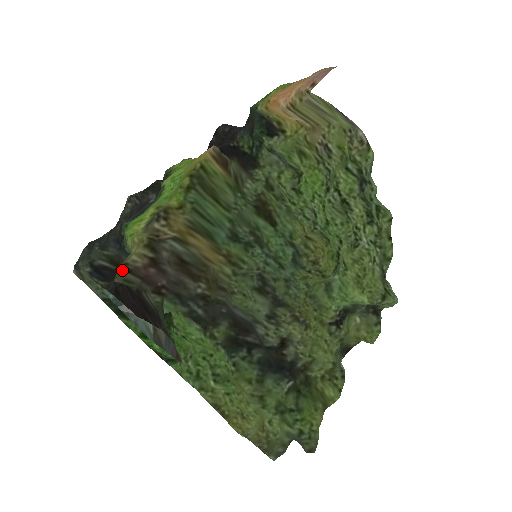
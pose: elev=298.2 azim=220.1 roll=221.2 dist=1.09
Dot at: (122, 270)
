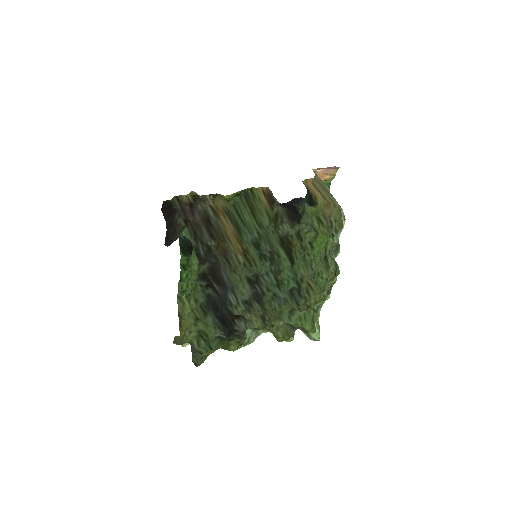
Dot at: (175, 197)
